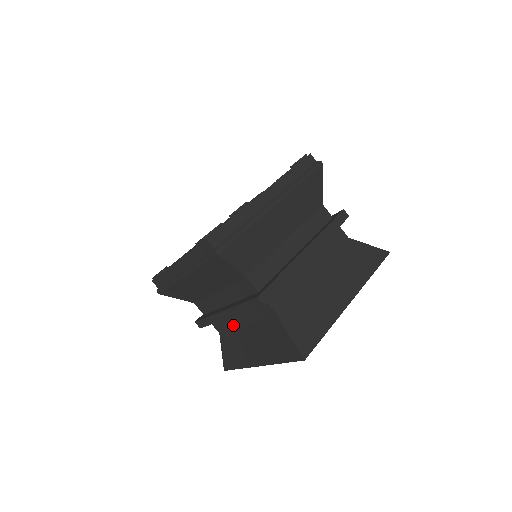
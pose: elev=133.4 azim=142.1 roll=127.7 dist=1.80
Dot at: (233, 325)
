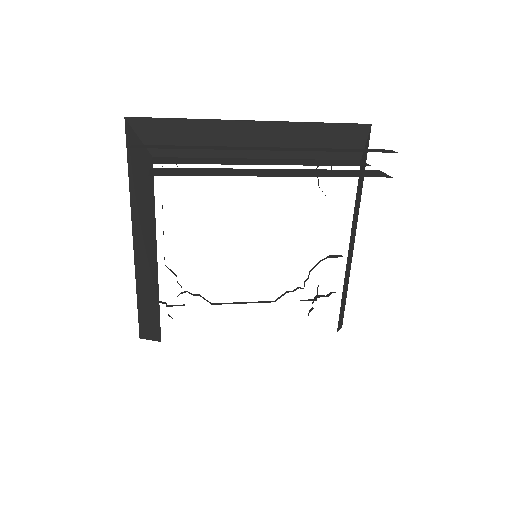
Dot at: occluded
